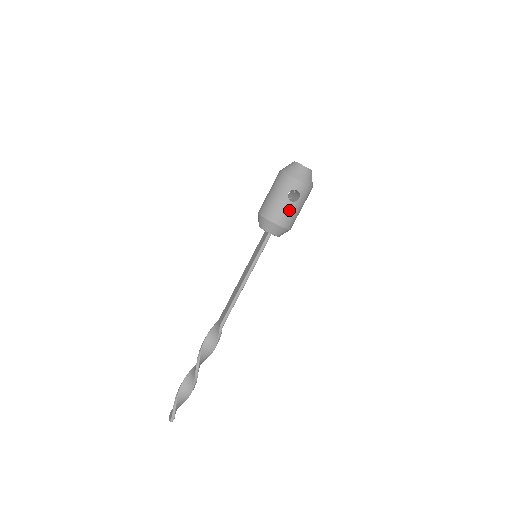
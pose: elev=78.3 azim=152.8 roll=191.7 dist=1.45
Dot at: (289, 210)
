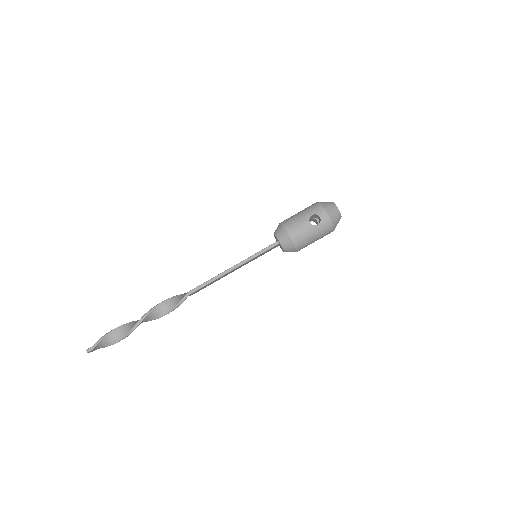
Dot at: (304, 229)
